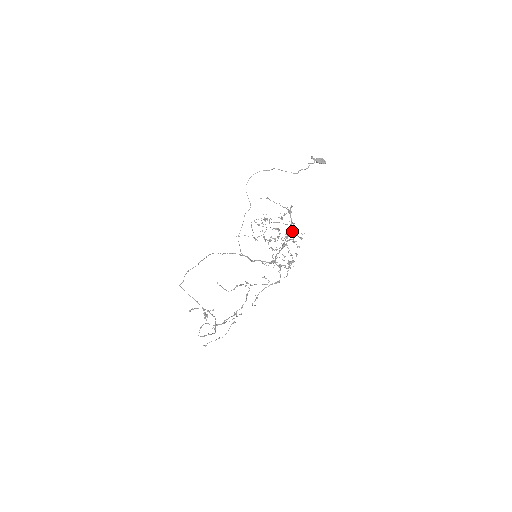
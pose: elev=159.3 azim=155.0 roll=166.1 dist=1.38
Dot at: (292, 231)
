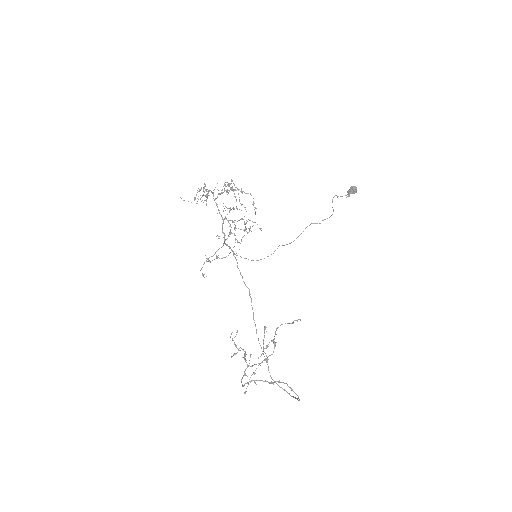
Dot at: (229, 191)
